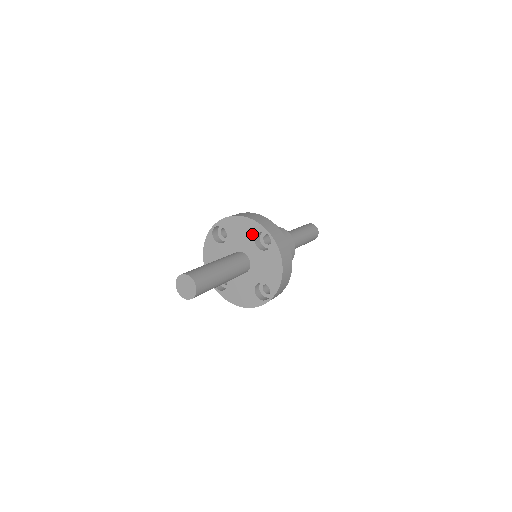
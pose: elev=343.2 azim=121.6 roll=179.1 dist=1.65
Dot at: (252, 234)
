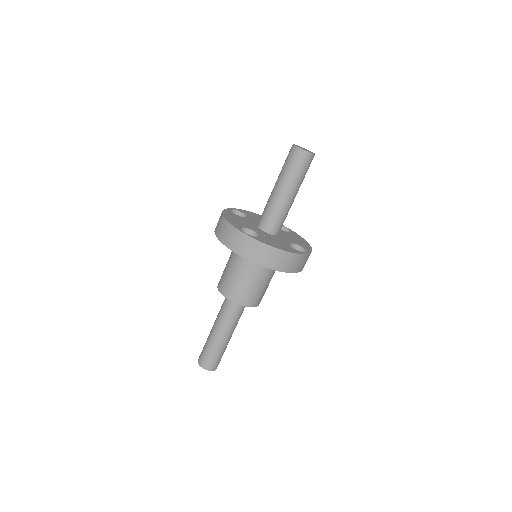
Dot at: occluded
